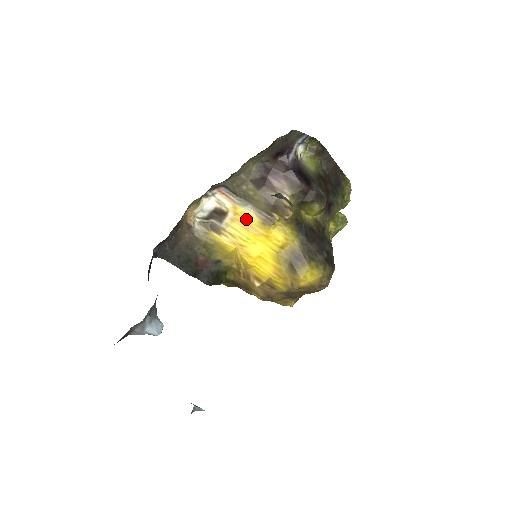
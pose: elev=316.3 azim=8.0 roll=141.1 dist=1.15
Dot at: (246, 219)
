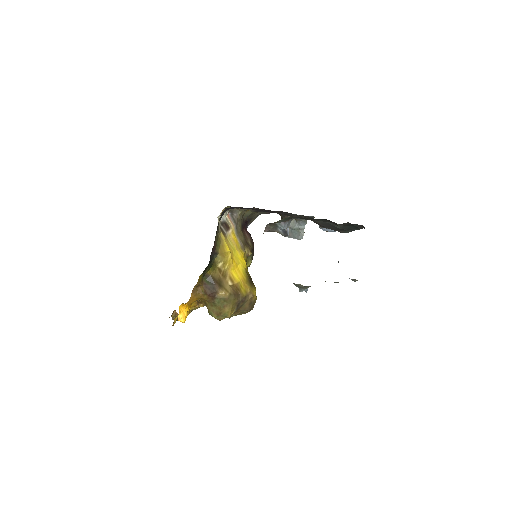
Dot at: (235, 240)
